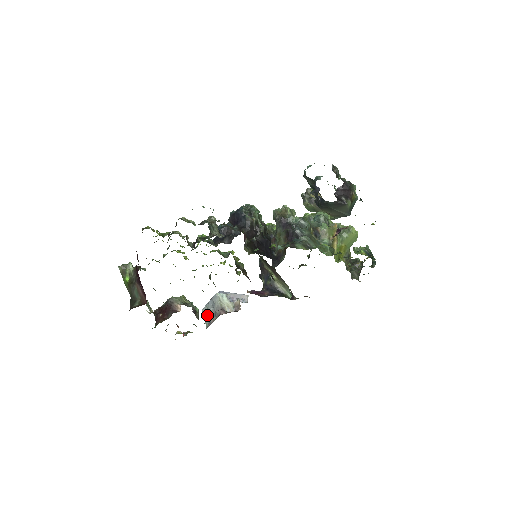
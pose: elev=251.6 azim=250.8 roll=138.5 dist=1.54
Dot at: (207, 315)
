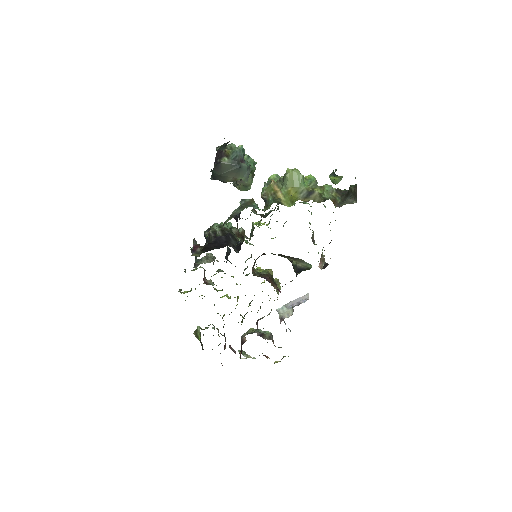
Dot at: occluded
